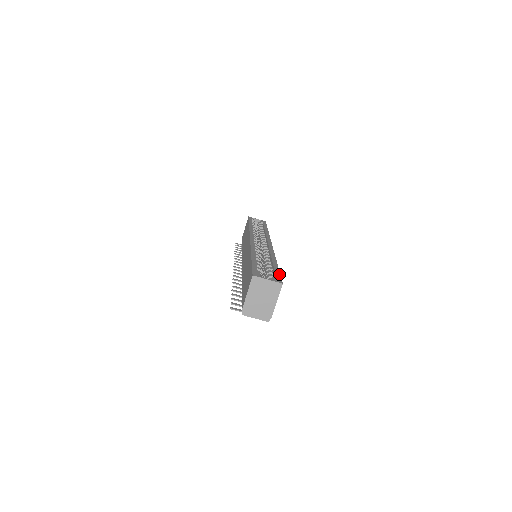
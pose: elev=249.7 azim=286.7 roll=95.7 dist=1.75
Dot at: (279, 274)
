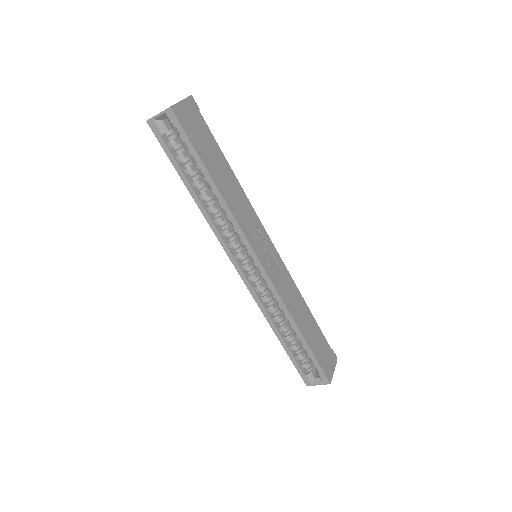
Dot at: (318, 366)
